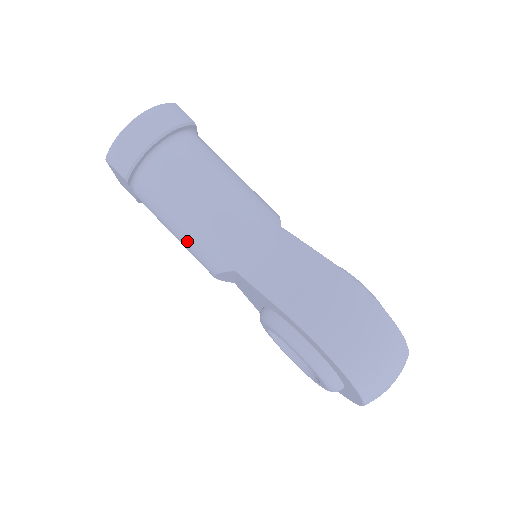
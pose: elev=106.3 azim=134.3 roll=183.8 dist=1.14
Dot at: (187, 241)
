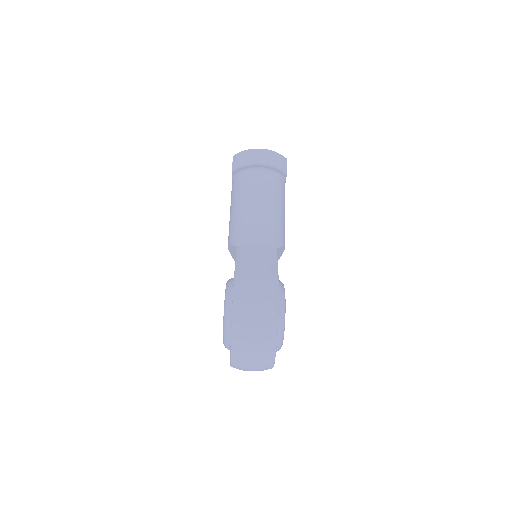
Dot at: (231, 219)
